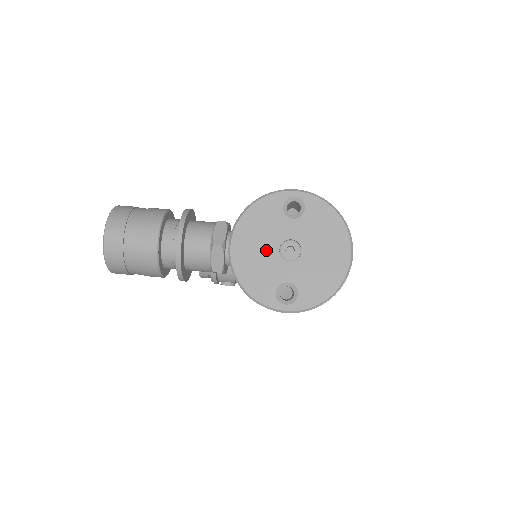
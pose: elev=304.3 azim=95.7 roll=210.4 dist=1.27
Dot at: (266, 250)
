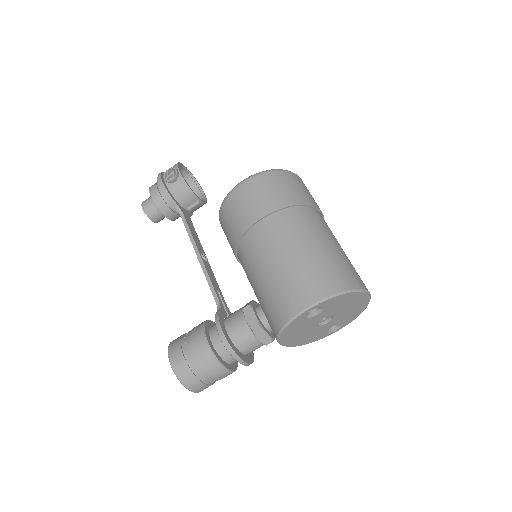
Dot at: (308, 331)
